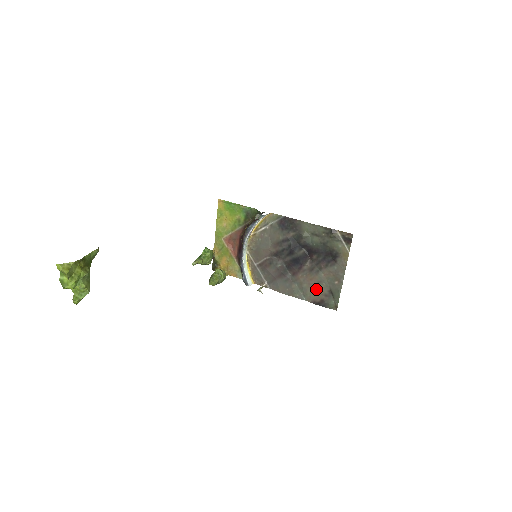
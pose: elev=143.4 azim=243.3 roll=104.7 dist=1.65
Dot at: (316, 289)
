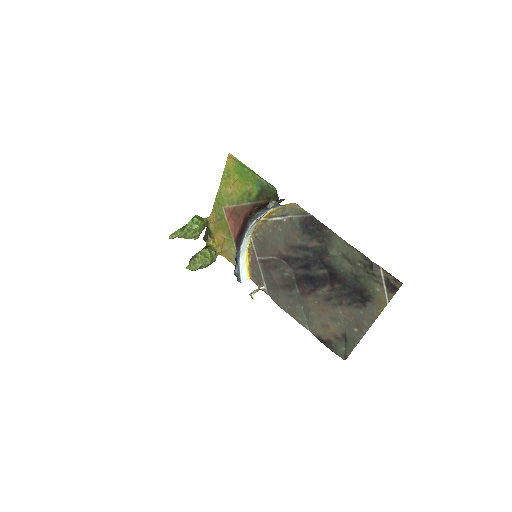
Dot at: (326, 324)
